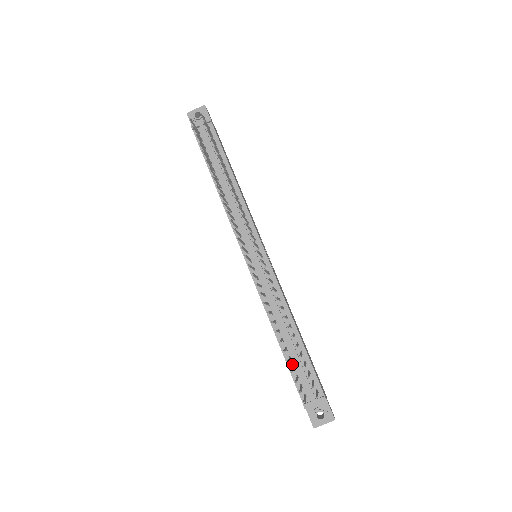
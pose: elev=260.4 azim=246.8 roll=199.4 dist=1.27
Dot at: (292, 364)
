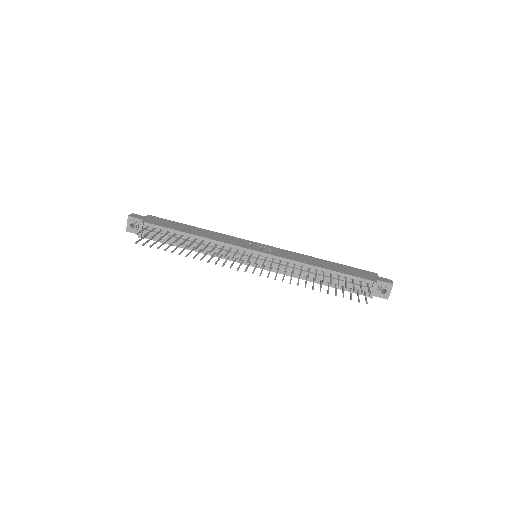
Dot at: (340, 286)
